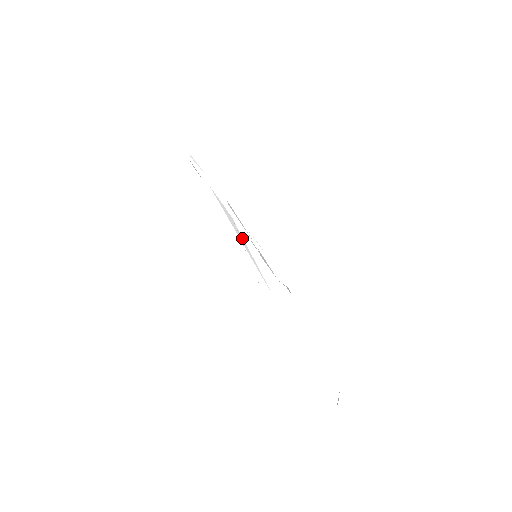
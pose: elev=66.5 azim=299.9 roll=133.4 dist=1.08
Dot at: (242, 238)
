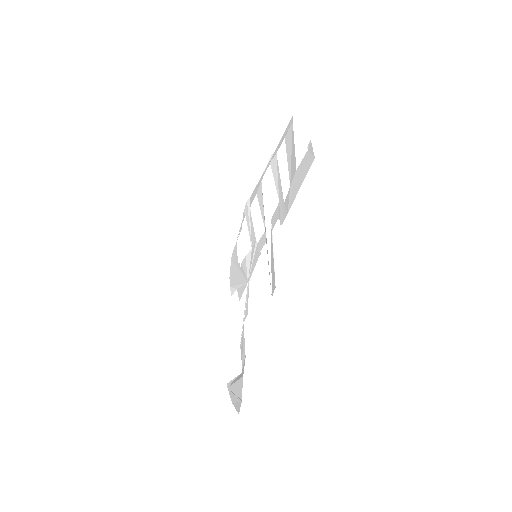
Dot at: (270, 240)
